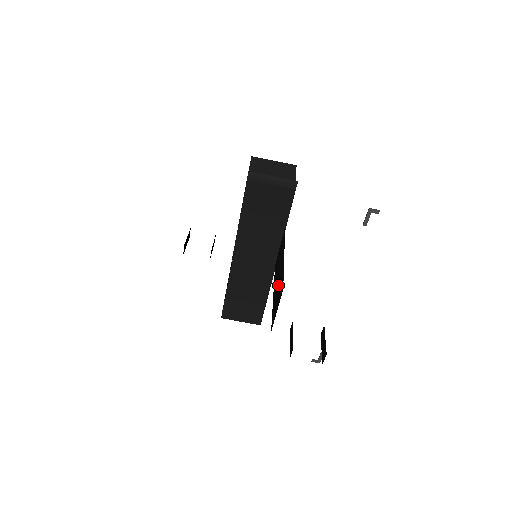
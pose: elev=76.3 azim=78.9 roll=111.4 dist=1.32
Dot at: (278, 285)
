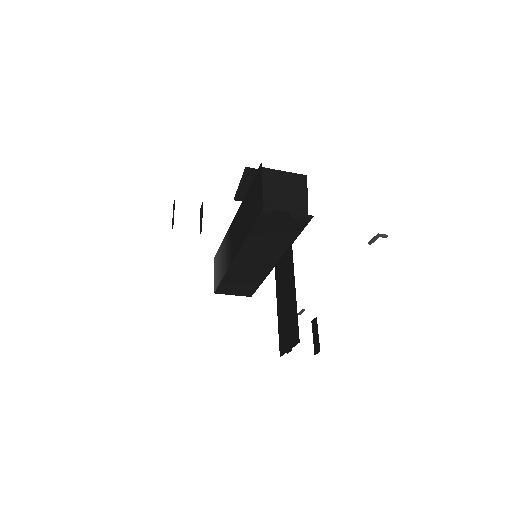
Dot at: (287, 315)
